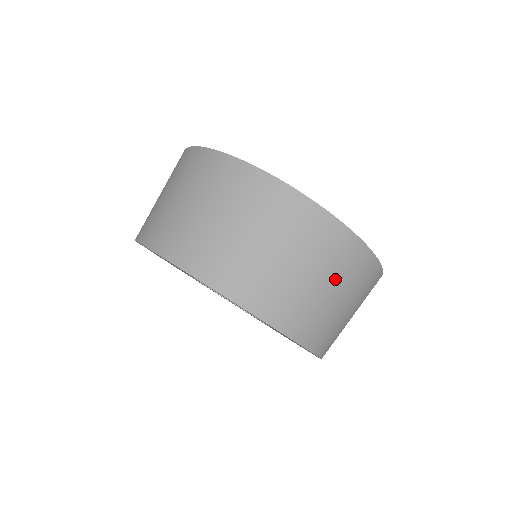
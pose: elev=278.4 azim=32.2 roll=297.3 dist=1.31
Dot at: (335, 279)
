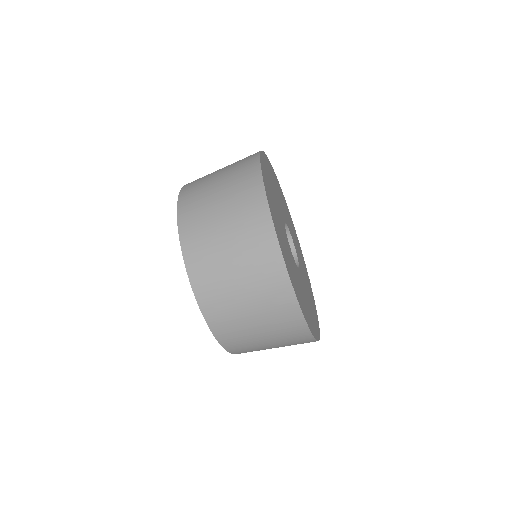
Dot at: (276, 338)
